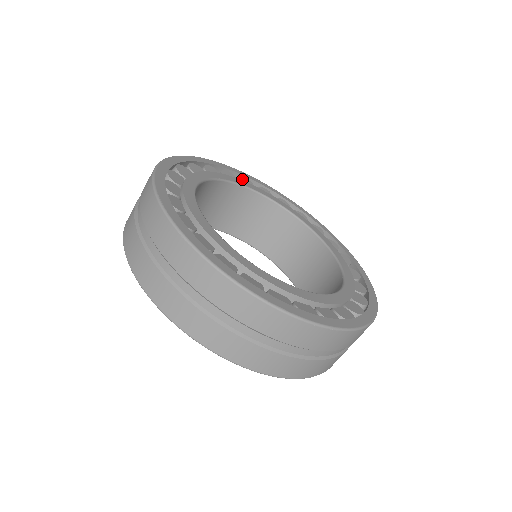
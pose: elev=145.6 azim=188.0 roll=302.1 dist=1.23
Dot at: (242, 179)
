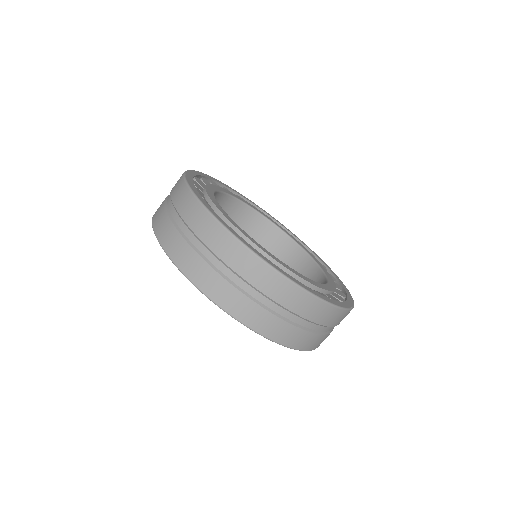
Dot at: occluded
